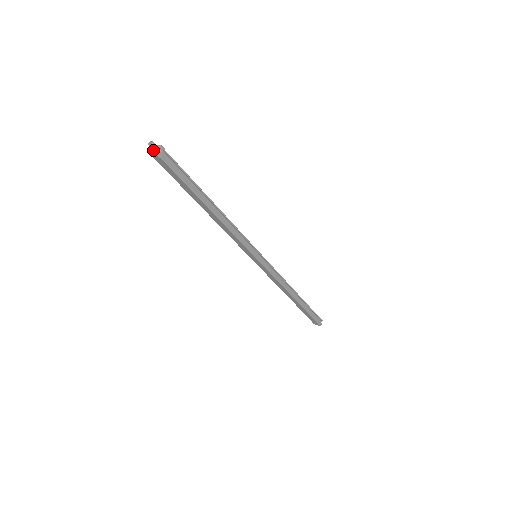
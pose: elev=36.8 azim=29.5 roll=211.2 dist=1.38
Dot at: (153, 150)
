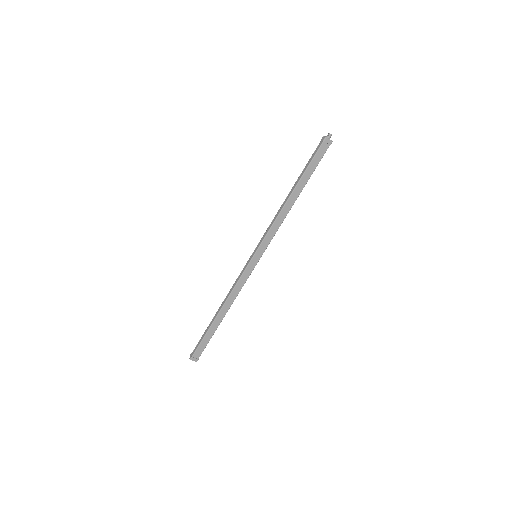
Dot at: (329, 138)
